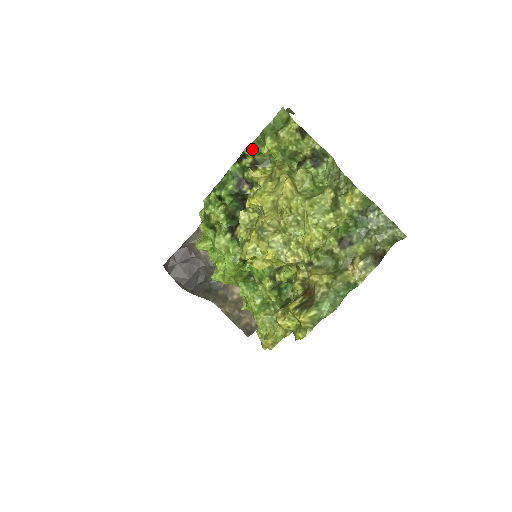
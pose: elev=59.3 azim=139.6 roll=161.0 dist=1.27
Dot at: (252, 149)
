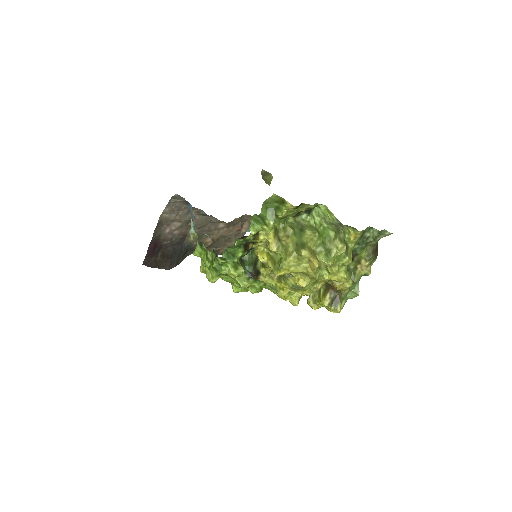
Dot at: (256, 232)
